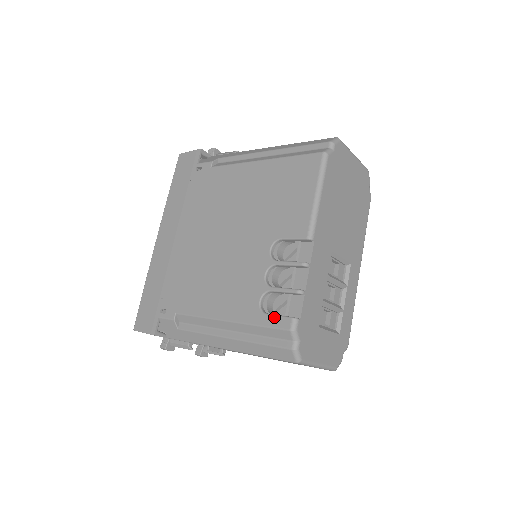
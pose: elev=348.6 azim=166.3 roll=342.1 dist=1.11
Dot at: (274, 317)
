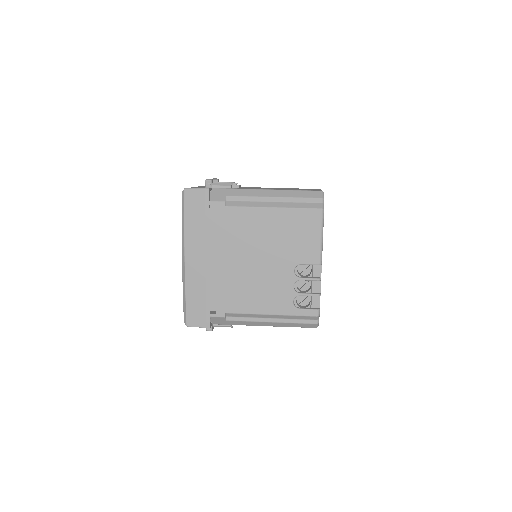
Dot at: (305, 310)
